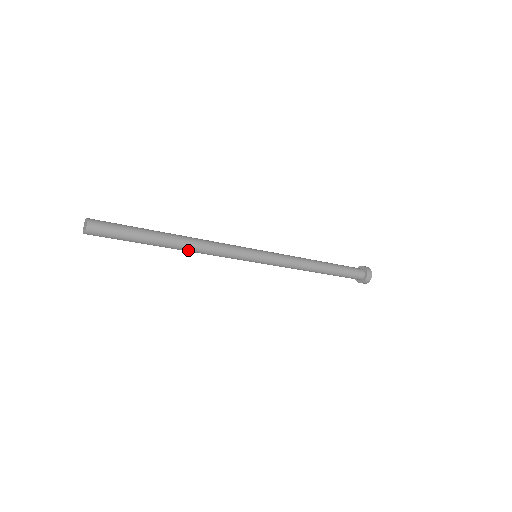
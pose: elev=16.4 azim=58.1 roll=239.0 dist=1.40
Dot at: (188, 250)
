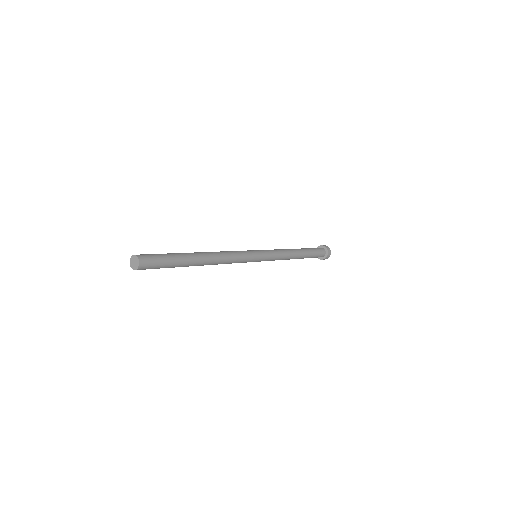
Dot at: occluded
